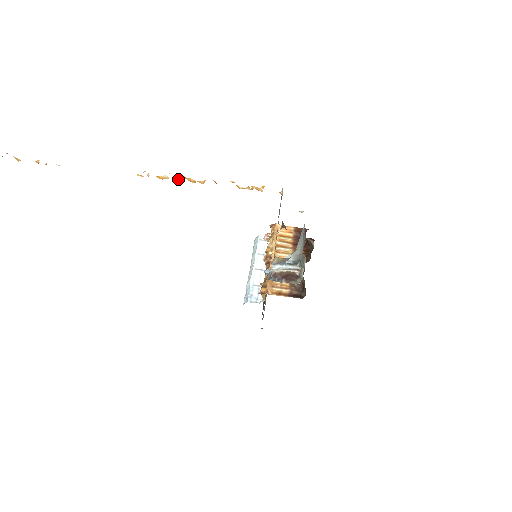
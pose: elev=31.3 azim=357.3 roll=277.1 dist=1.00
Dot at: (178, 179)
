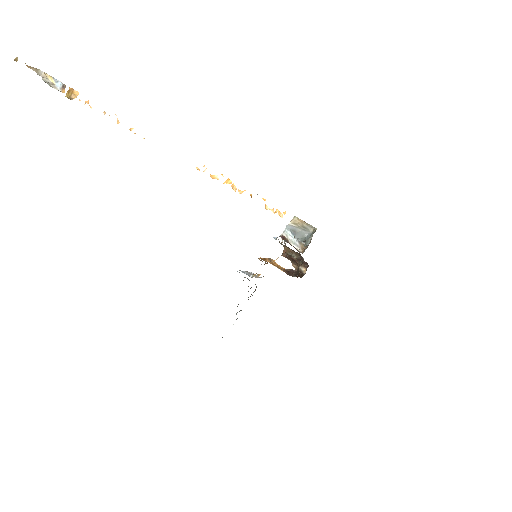
Dot at: (225, 182)
